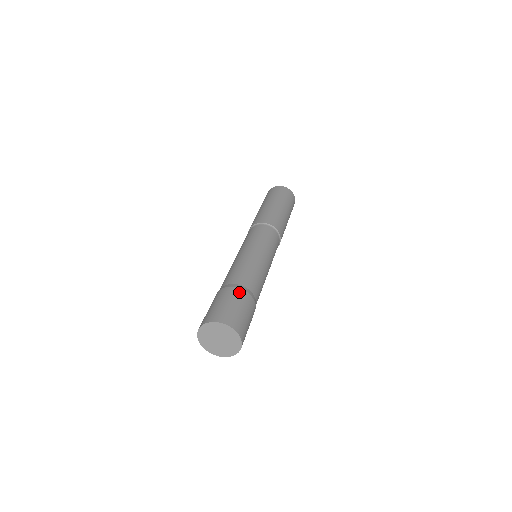
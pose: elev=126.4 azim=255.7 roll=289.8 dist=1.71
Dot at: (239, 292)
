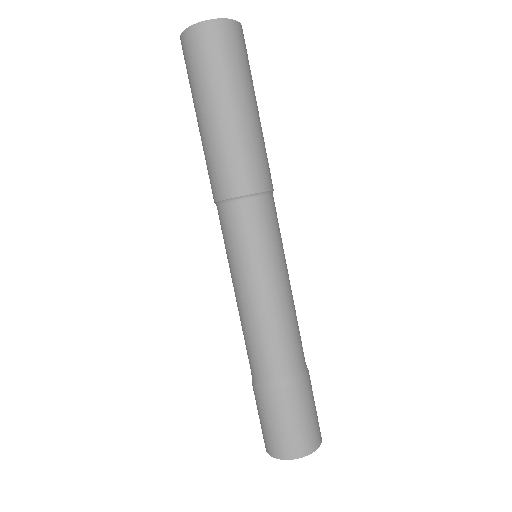
Dot at: (290, 394)
